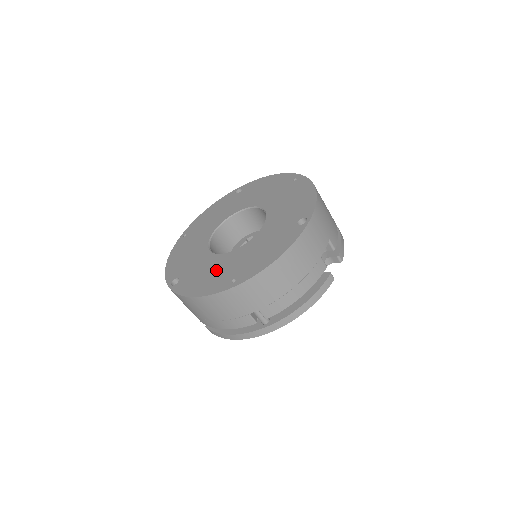
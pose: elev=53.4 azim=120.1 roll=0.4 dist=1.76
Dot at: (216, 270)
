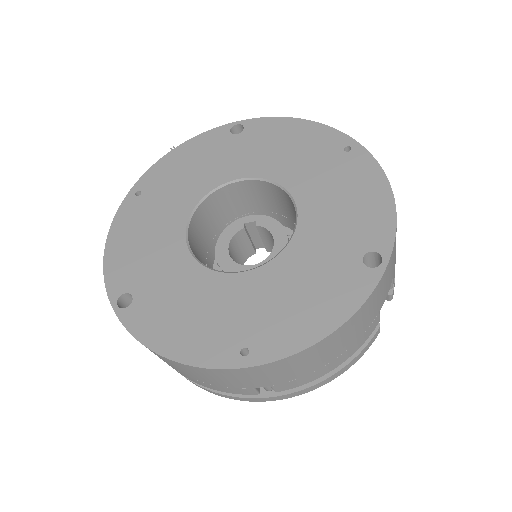
Dot at: (206, 308)
